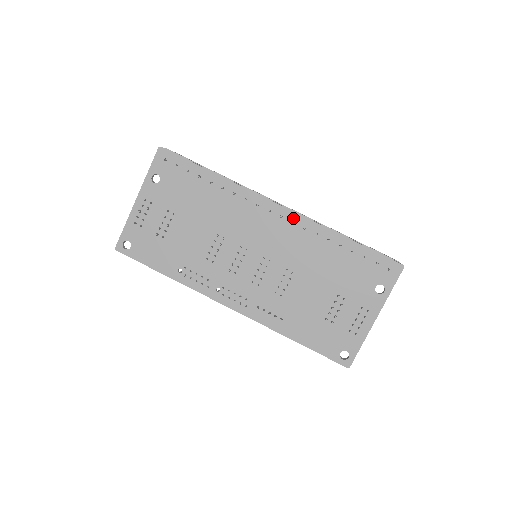
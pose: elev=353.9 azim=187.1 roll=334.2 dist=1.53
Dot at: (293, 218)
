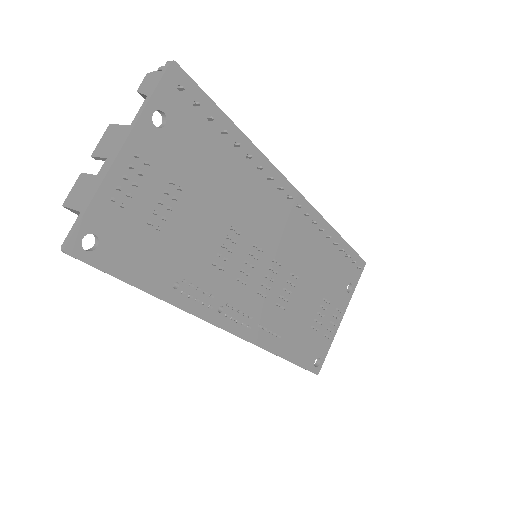
Dot at: (306, 209)
